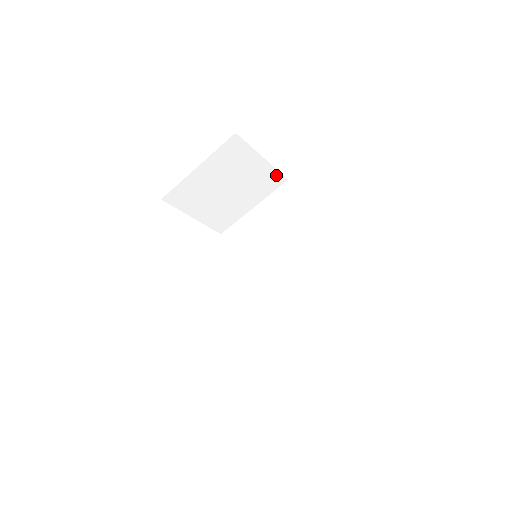
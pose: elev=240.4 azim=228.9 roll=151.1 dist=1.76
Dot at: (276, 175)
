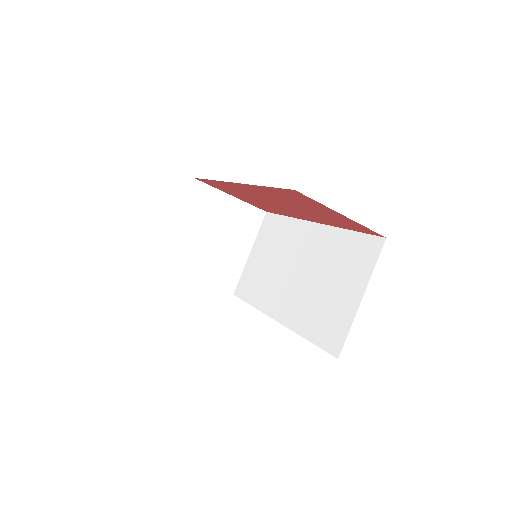
Dot at: (252, 210)
